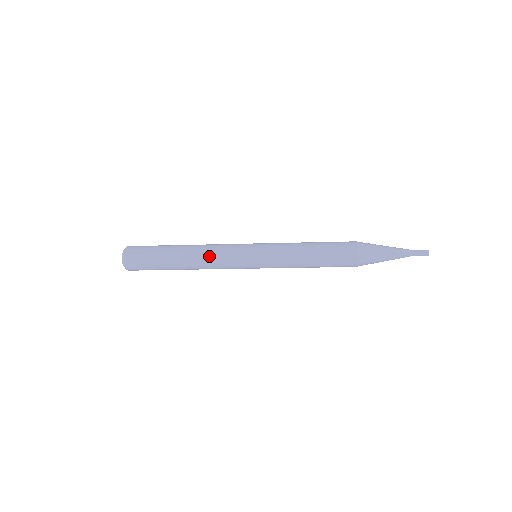
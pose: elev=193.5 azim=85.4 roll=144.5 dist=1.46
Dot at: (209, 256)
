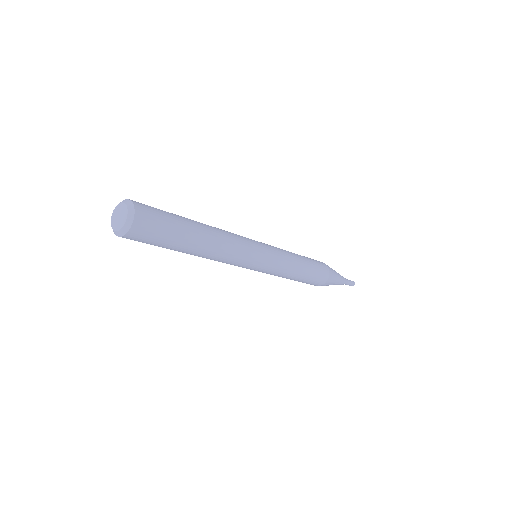
Dot at: (230, 239)
